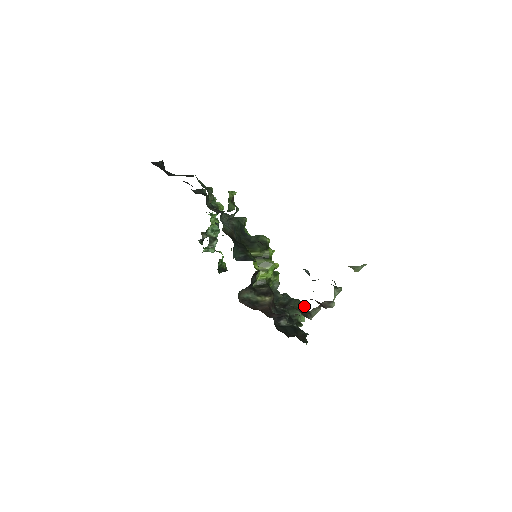
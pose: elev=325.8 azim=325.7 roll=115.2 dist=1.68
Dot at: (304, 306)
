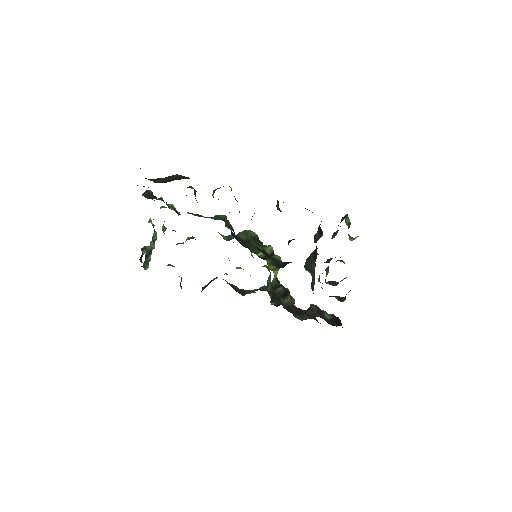
Dot at: occluded
